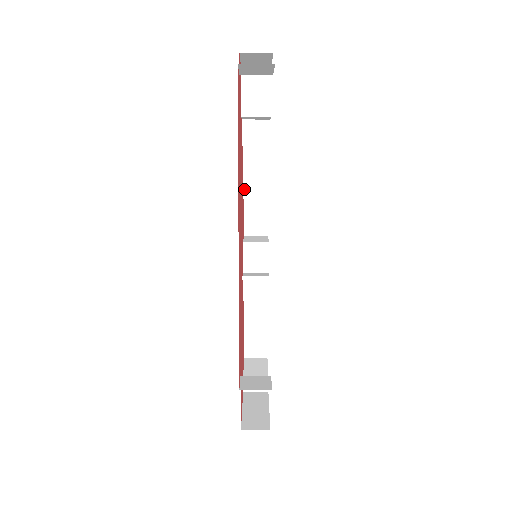
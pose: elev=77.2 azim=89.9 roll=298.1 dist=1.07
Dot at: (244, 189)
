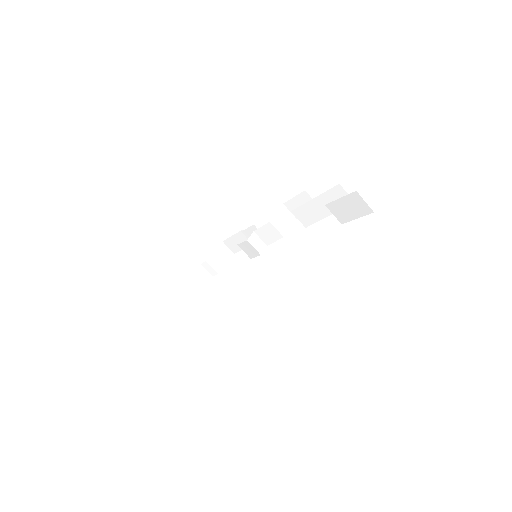
Dot at: (297, 209)
